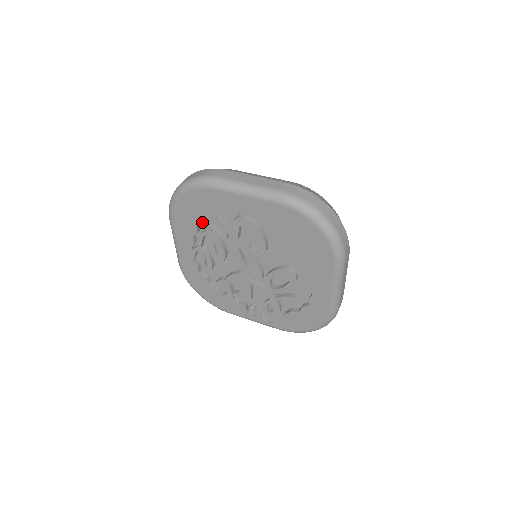
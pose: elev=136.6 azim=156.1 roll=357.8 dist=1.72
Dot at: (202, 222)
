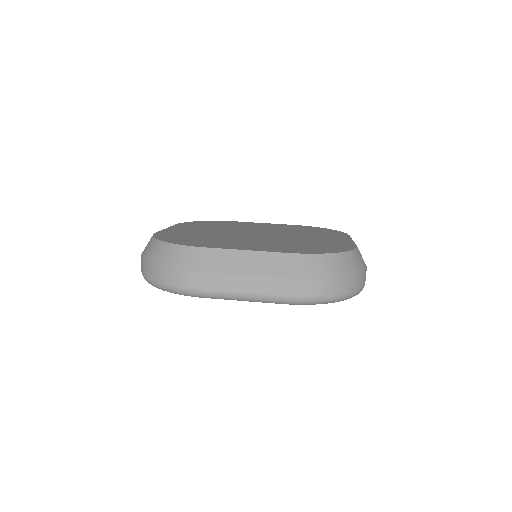
Dot at: occluded
